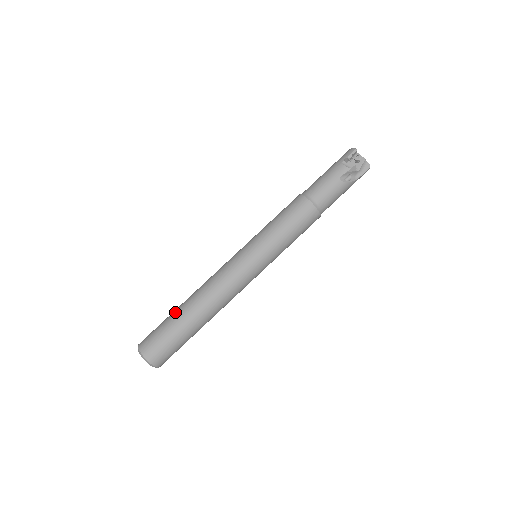
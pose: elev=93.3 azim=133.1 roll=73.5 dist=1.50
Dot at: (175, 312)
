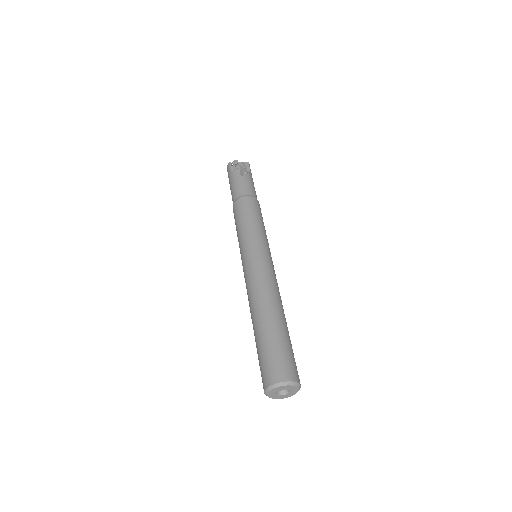
Dot at: (256, 336)
